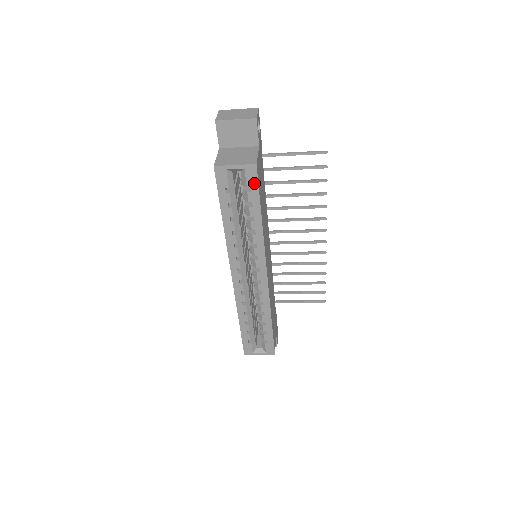
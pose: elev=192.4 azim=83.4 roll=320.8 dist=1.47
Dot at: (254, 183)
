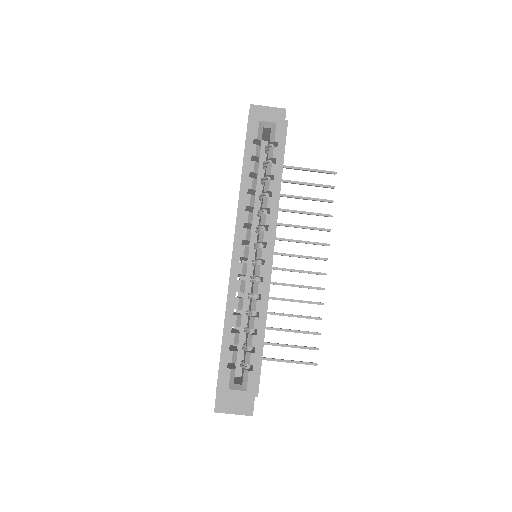
Dot at: (282, 139)
